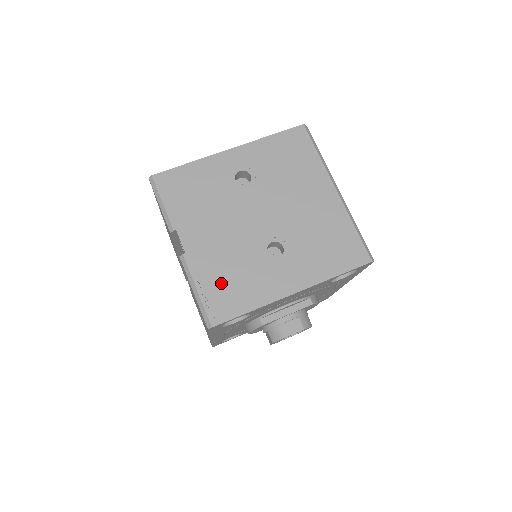
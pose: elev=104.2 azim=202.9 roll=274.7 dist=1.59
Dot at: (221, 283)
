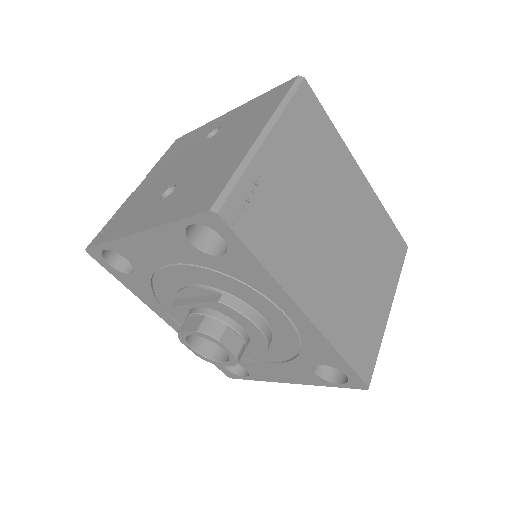
Dot at: (121, 216)
